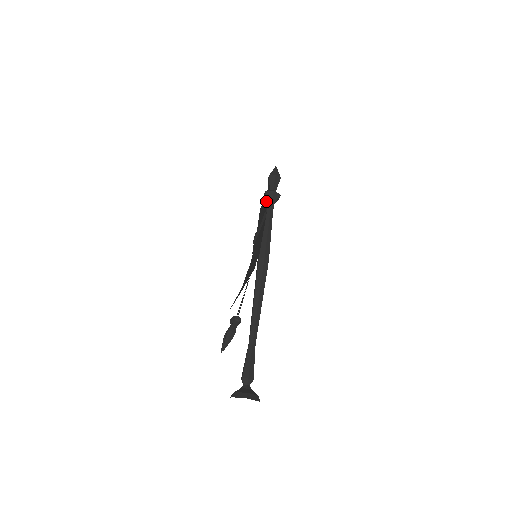
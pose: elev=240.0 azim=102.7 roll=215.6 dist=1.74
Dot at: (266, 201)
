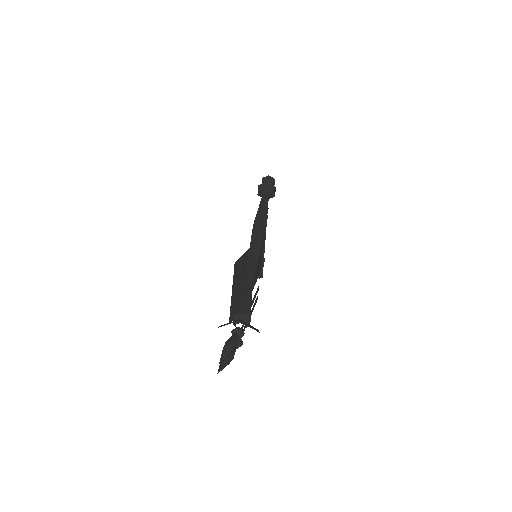
Dot at: (260, 195)
